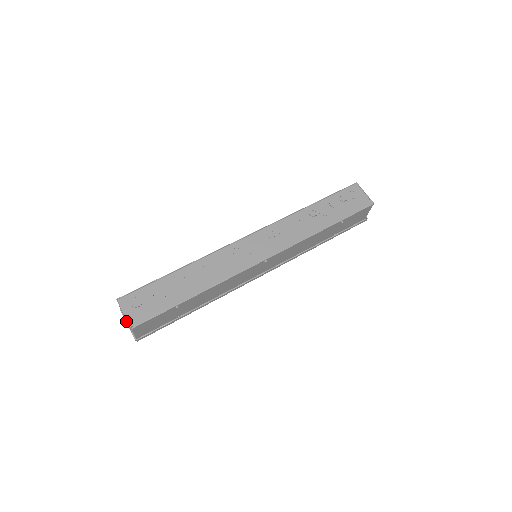
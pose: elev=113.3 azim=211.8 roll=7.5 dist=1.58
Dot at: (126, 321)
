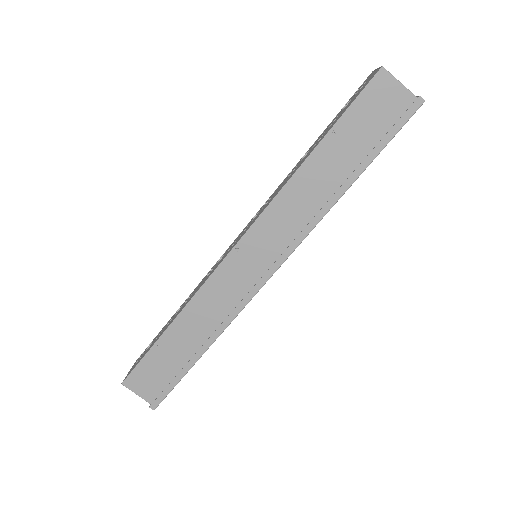
Dot at: occluded
